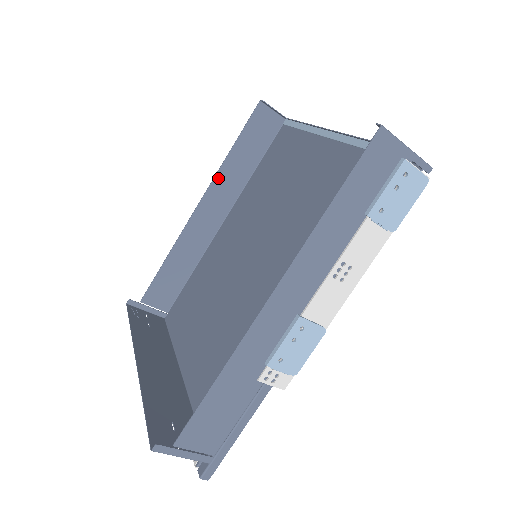
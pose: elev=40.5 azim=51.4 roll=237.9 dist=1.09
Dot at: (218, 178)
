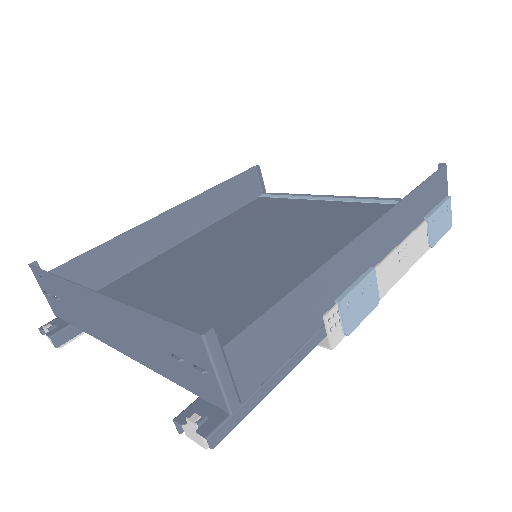
Dot at: (197, 200)
